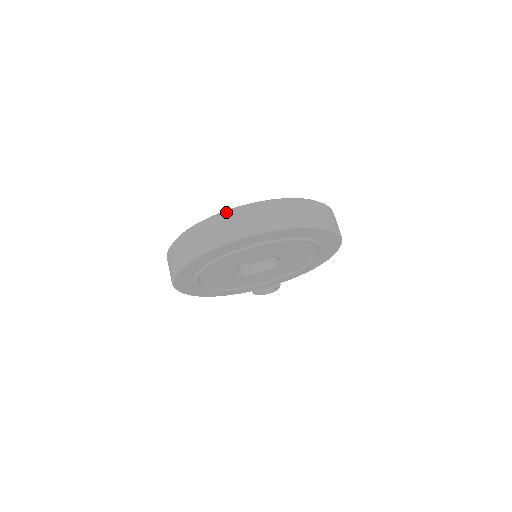
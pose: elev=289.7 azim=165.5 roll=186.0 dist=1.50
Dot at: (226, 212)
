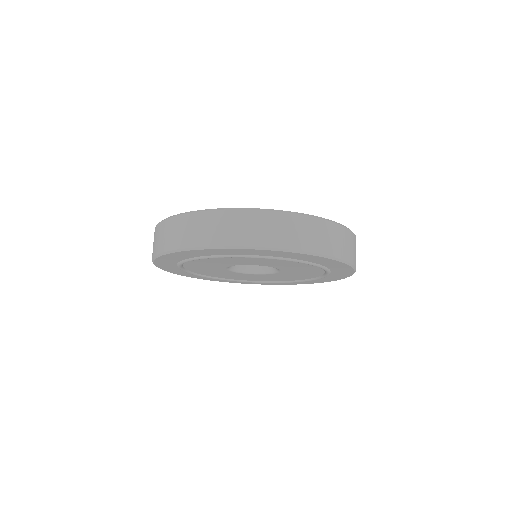
Dot at: (216, 211)
